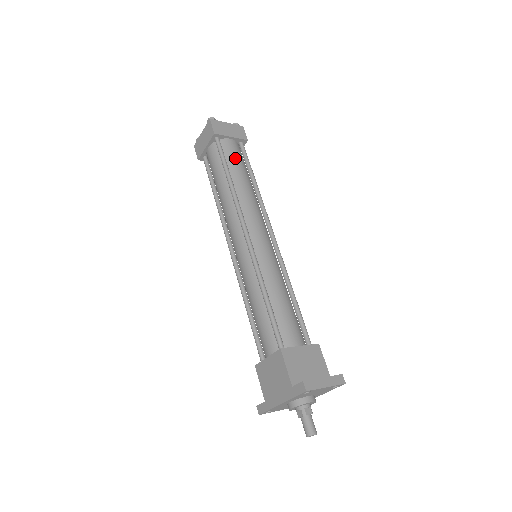
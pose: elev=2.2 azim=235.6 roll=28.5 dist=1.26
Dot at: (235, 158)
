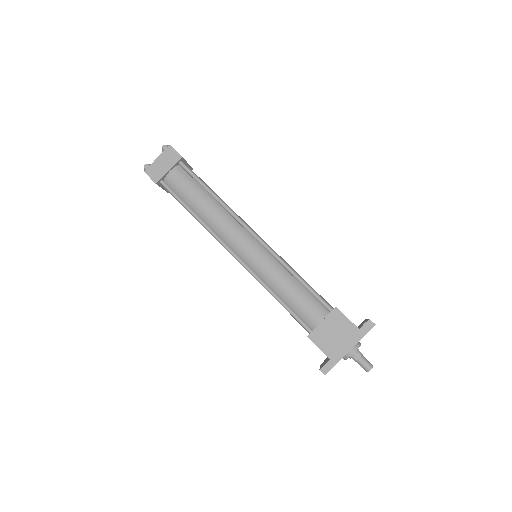
Dot at: (202, 180)
